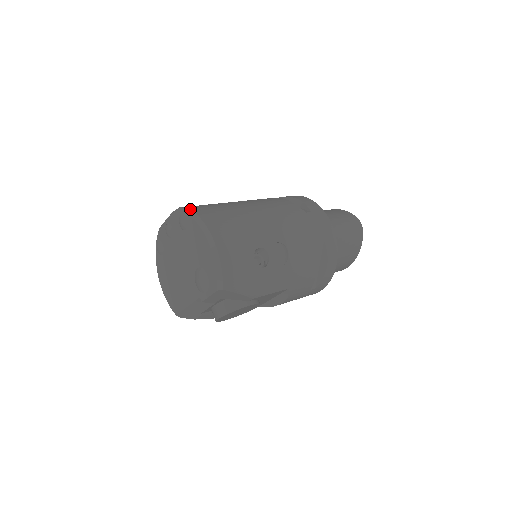
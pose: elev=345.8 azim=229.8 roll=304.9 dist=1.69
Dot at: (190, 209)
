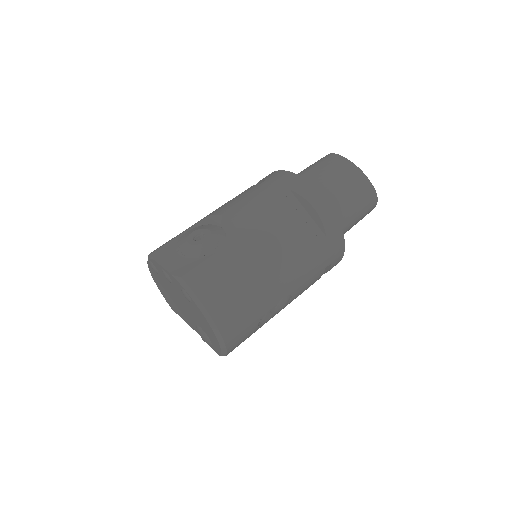
Dot at: (195, 293)
